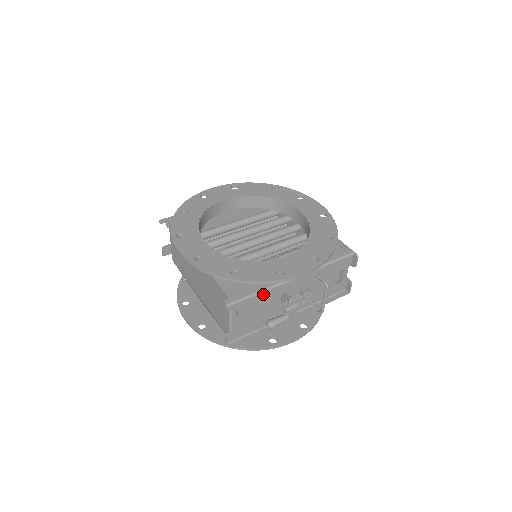
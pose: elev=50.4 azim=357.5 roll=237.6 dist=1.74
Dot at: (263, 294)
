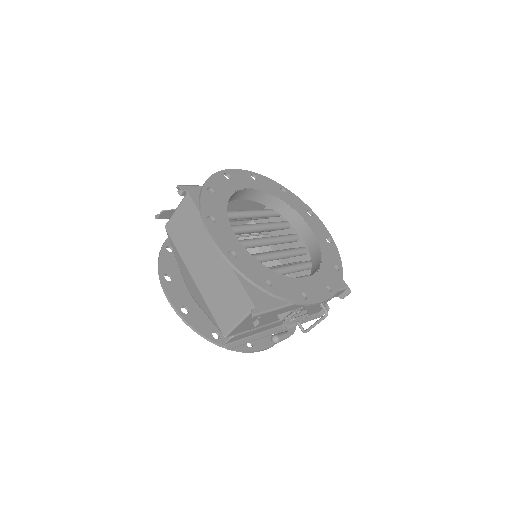
Dot at: (280, 309)
